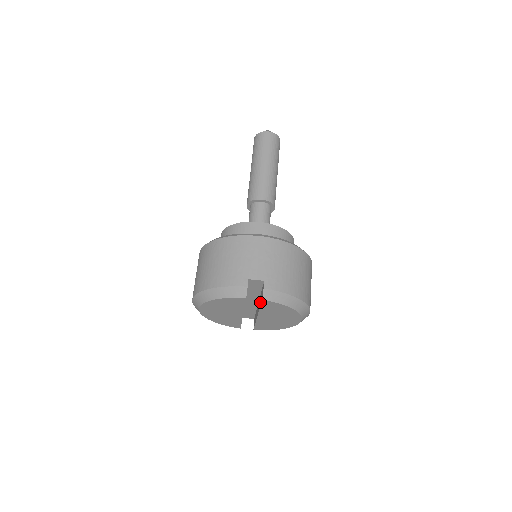
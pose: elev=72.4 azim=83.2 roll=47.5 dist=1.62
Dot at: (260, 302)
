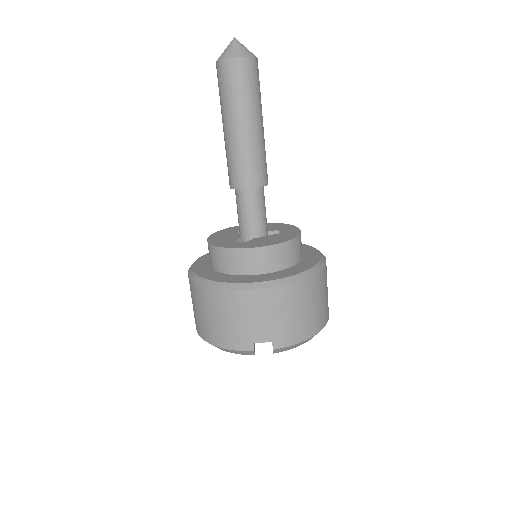
Dot at: occluded
